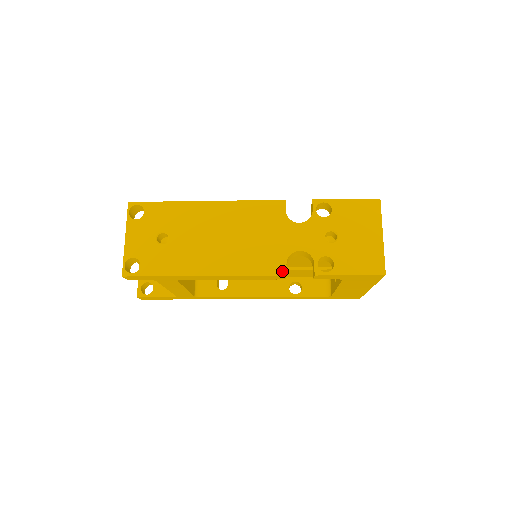
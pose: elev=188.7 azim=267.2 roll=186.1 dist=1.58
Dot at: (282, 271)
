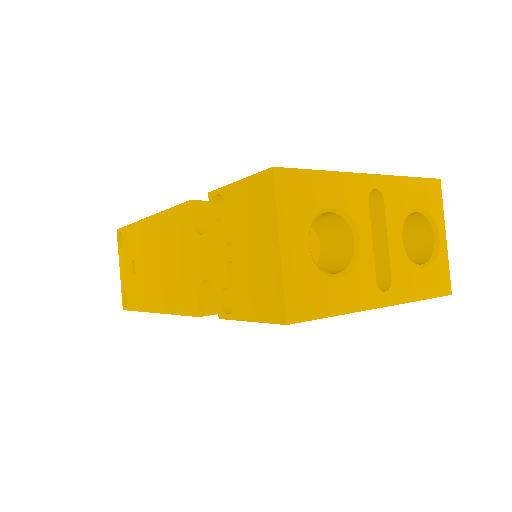
Dot at: (195, 310)
